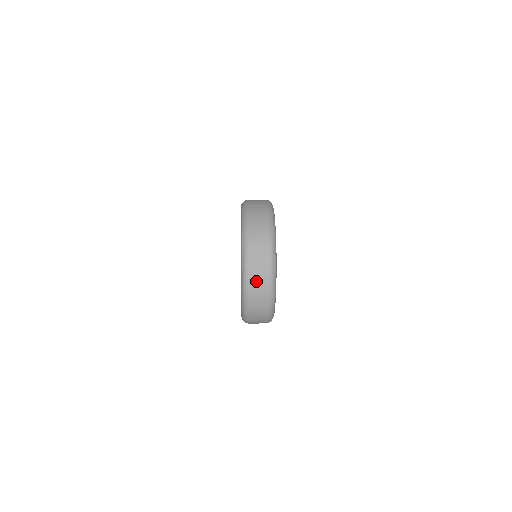
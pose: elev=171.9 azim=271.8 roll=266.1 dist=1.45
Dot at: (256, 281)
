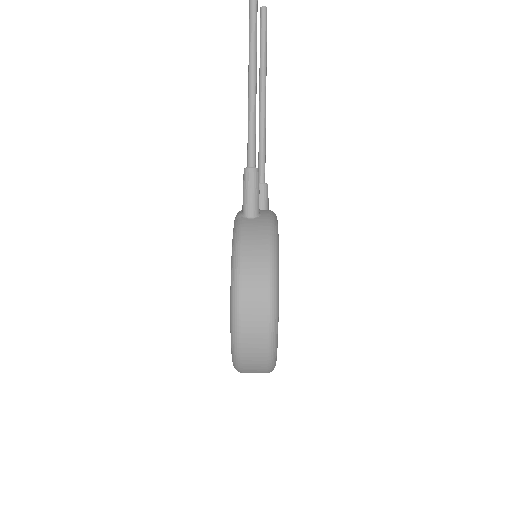
Dot at: occluded
